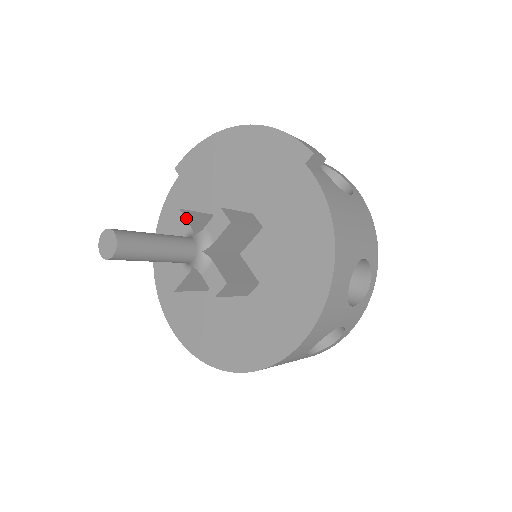
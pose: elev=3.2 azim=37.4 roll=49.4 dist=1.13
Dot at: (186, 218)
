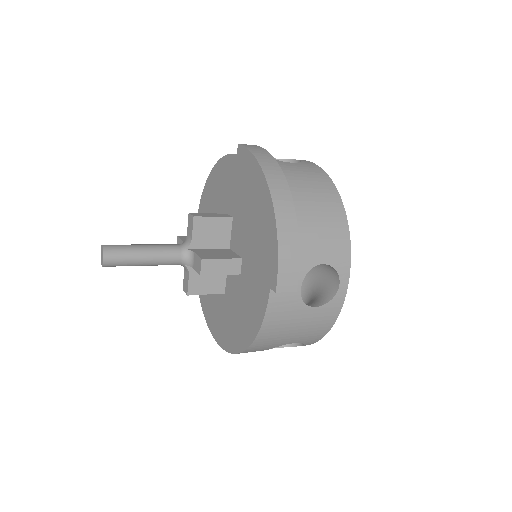
Dot at: (194, 227)
